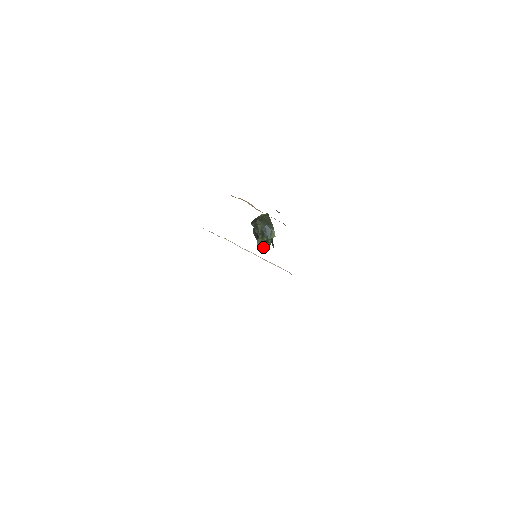
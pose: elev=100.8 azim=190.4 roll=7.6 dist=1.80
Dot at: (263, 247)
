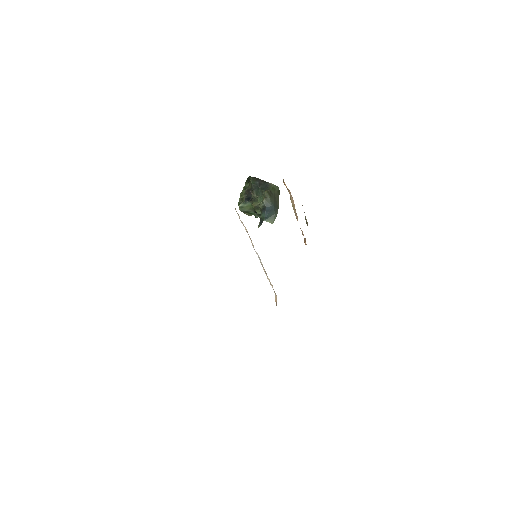
Dot at: (245, 211)
